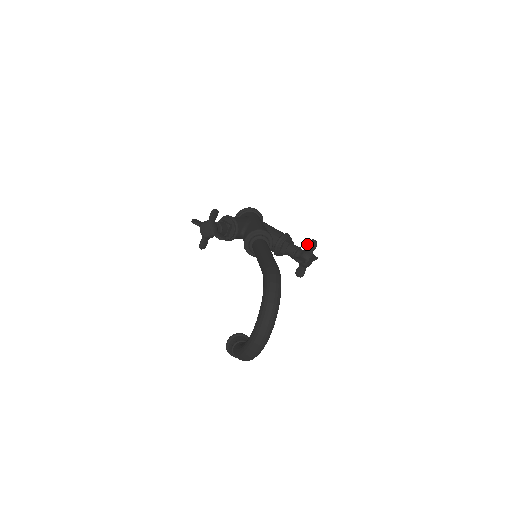
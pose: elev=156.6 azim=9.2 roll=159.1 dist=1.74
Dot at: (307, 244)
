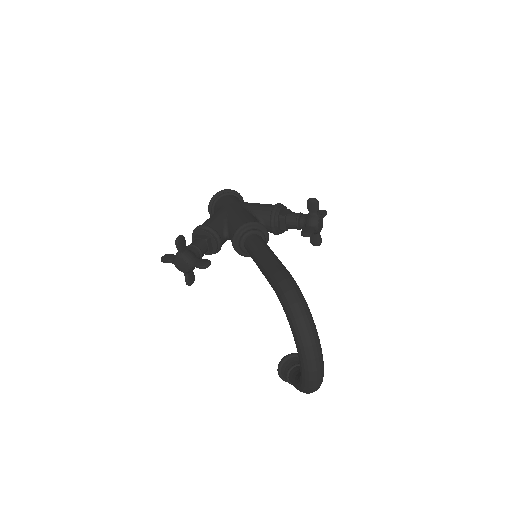
Dot at: occluded
